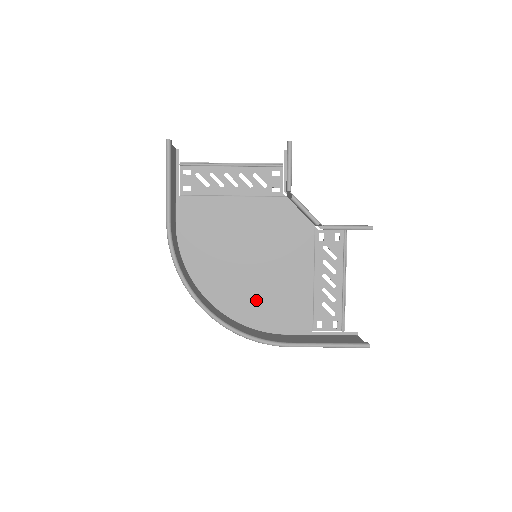
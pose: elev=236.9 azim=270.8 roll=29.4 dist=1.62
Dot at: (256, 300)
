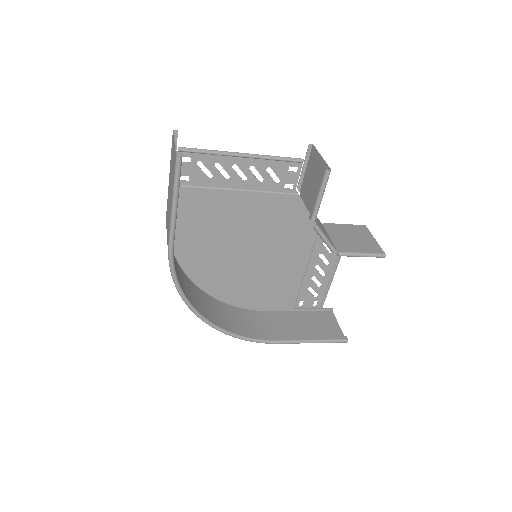
Dot at: (246, 285)
